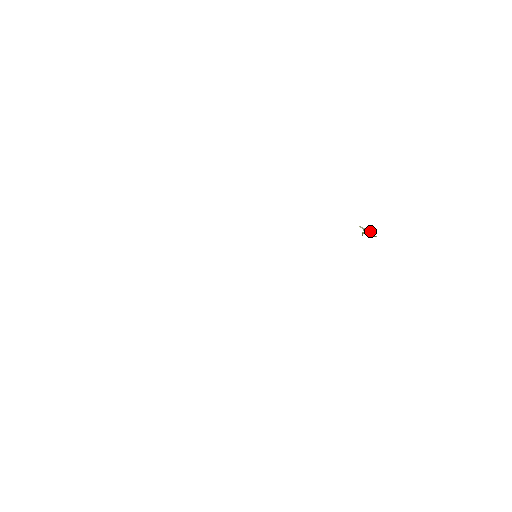
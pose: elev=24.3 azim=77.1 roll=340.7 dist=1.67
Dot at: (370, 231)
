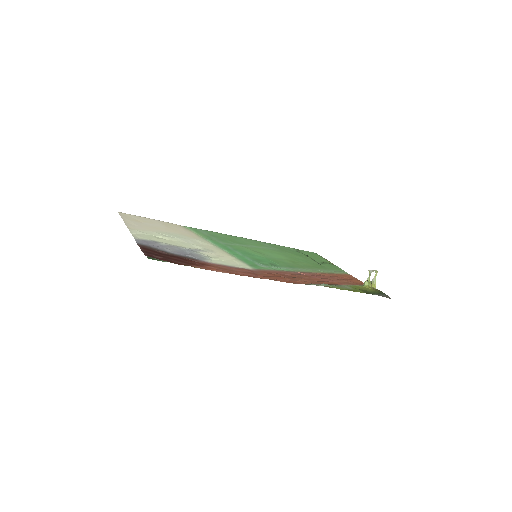
Dot at: (376, 273)
